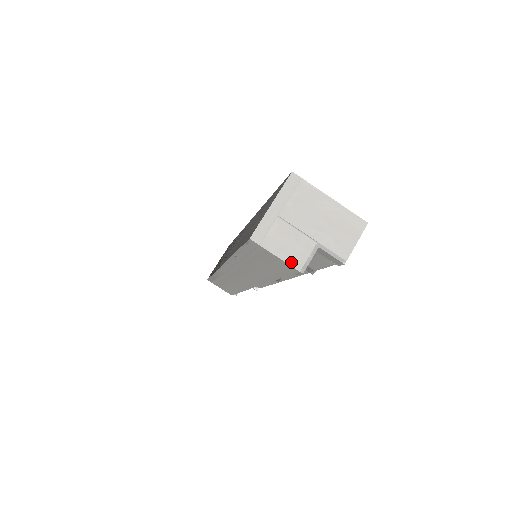
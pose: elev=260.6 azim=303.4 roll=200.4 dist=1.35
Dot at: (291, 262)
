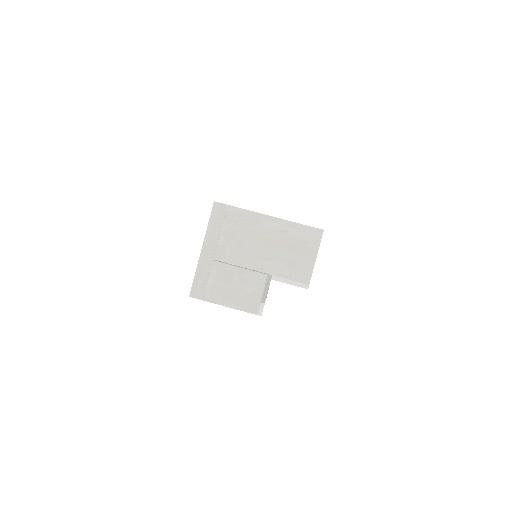
Dot at: (244, 307)
